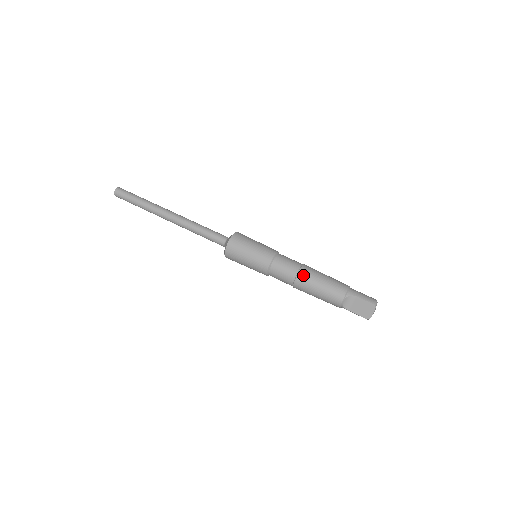
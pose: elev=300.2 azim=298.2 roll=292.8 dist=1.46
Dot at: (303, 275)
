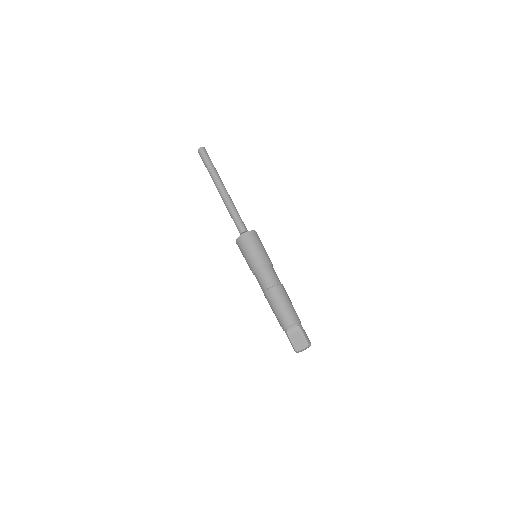
Dot at: (278, 289)
